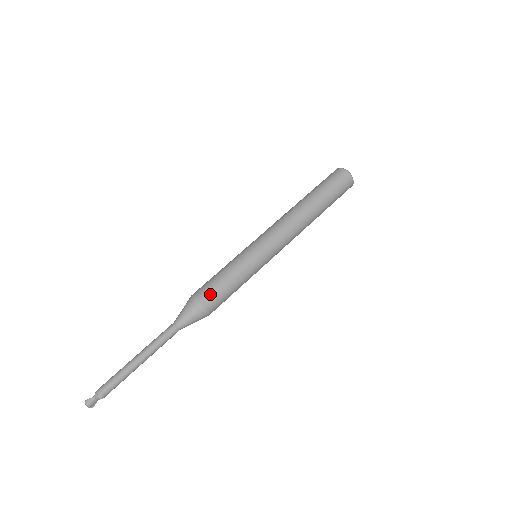
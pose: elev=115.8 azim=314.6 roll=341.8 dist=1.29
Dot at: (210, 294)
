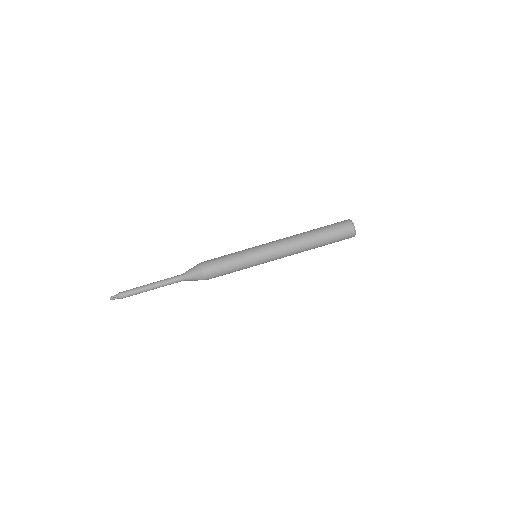
Dot at: (213, 275)
